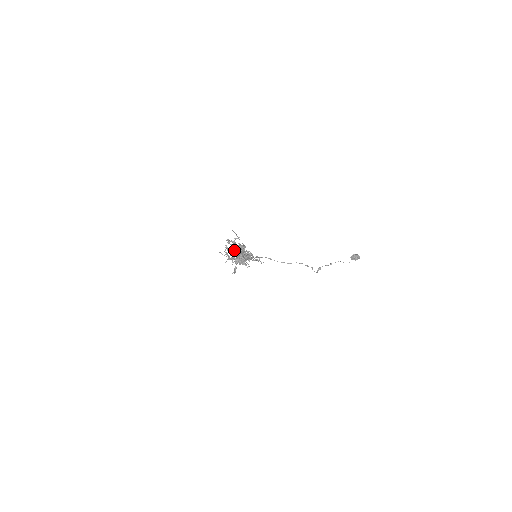
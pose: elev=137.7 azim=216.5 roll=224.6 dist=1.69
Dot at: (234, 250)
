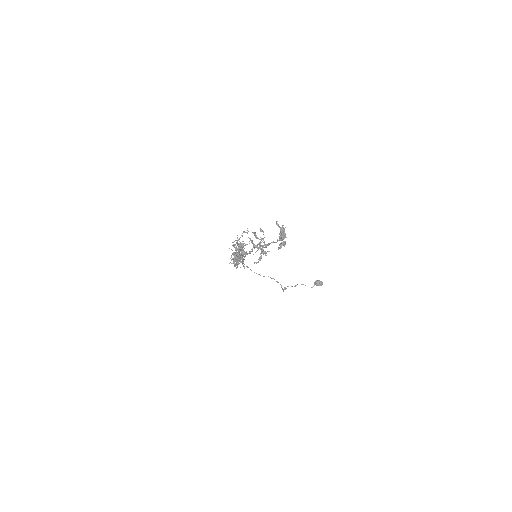
Dot at: (282, 234)
